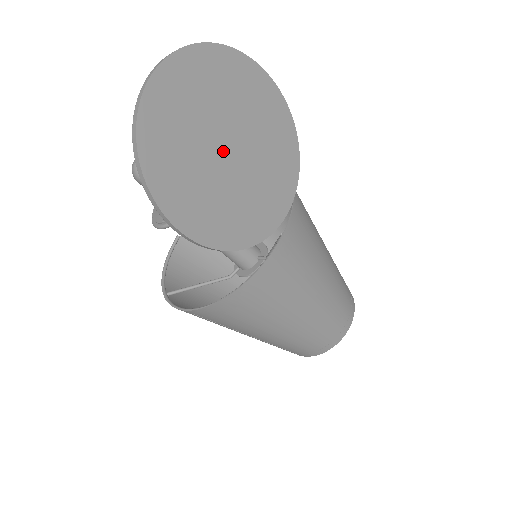
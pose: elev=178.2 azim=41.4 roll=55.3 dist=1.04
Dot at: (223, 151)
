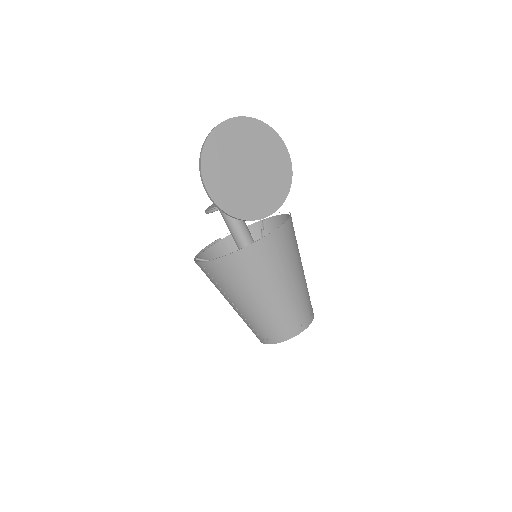
Dot at: (245, 168)
